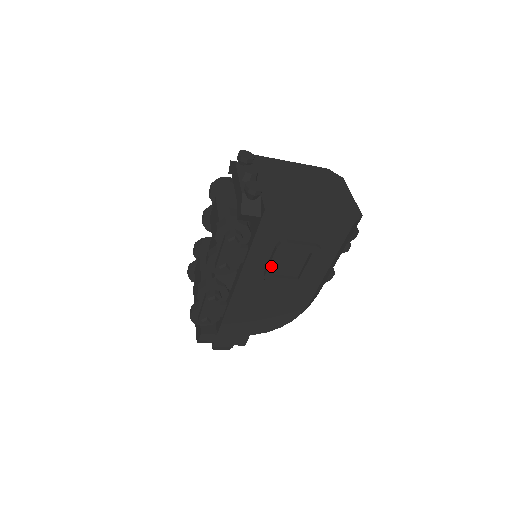
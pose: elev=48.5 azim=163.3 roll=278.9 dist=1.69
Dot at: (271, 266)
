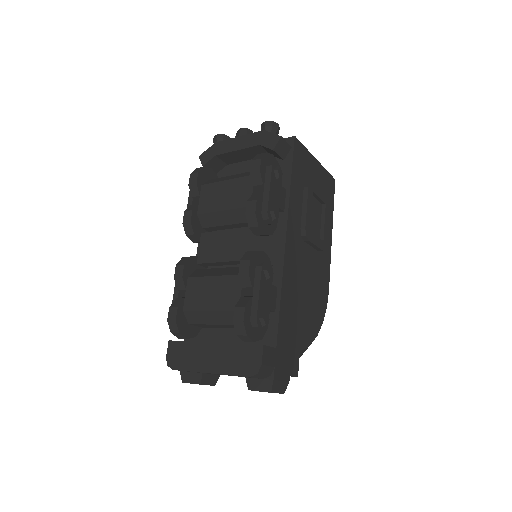
Dot at: (307, 213)
